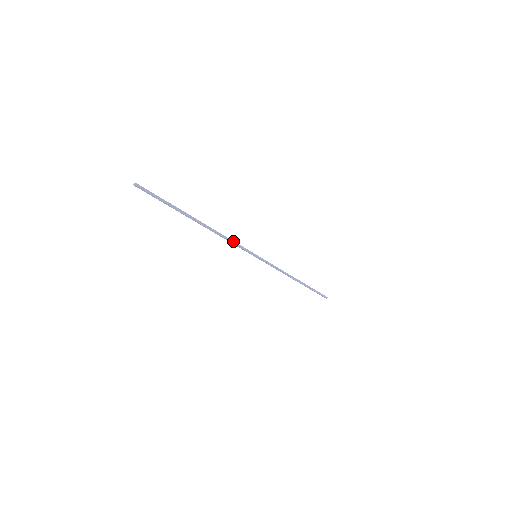
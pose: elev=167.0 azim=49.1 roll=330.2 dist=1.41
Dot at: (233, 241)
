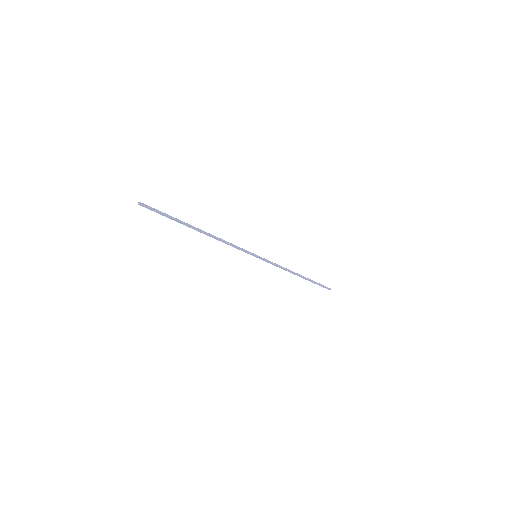
Dot at: (233, 244)
